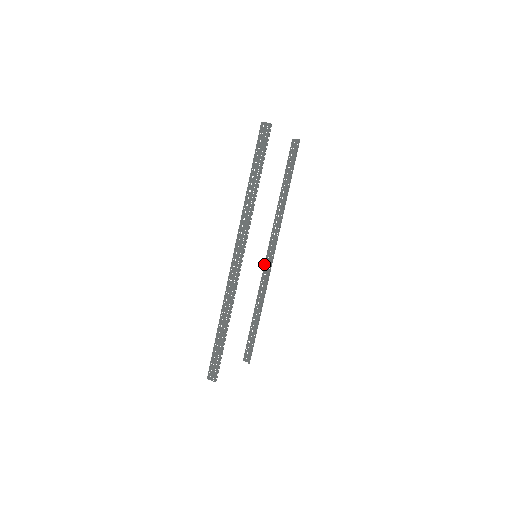
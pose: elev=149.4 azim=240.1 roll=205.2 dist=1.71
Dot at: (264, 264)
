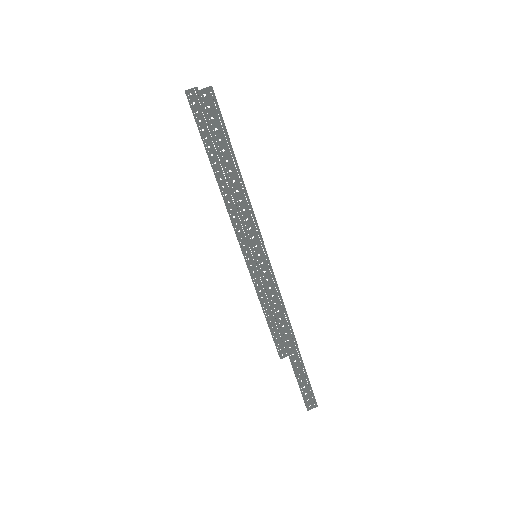
Dot at: occluded
